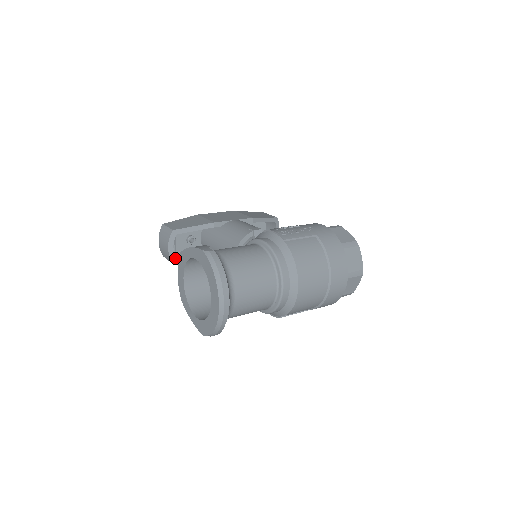
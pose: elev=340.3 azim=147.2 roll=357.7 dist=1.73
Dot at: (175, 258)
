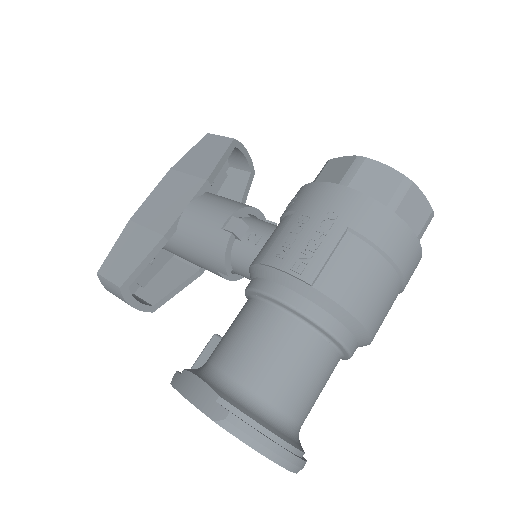
Dot at: (149, 306)
